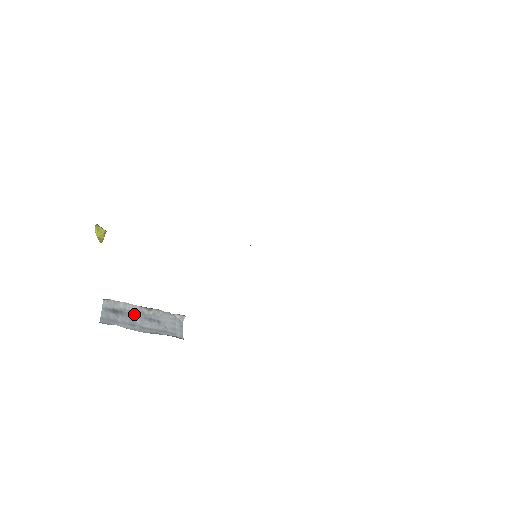
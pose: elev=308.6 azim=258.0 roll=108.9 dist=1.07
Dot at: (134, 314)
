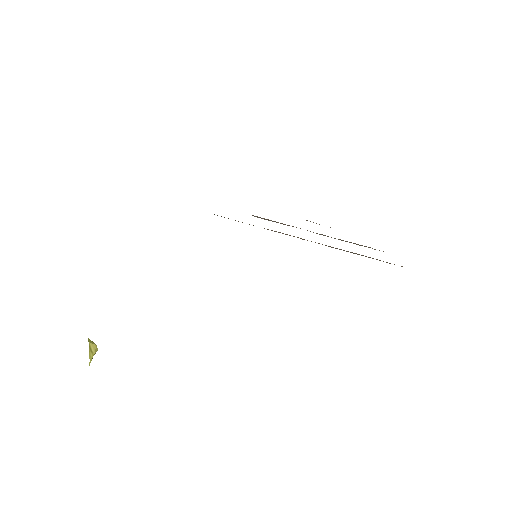
Dot at: occluded
